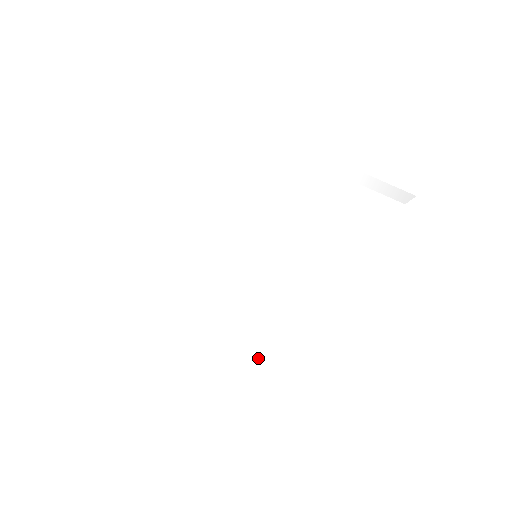
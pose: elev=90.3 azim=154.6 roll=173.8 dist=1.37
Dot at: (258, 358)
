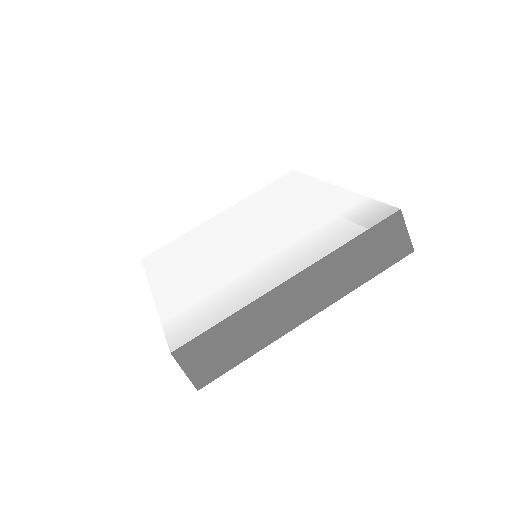
Dot at: (184, 300)
